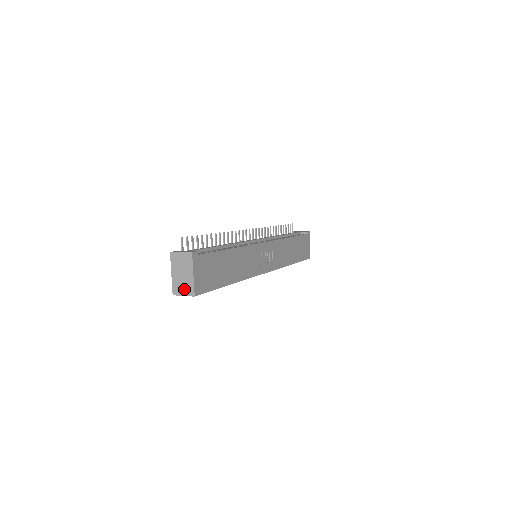
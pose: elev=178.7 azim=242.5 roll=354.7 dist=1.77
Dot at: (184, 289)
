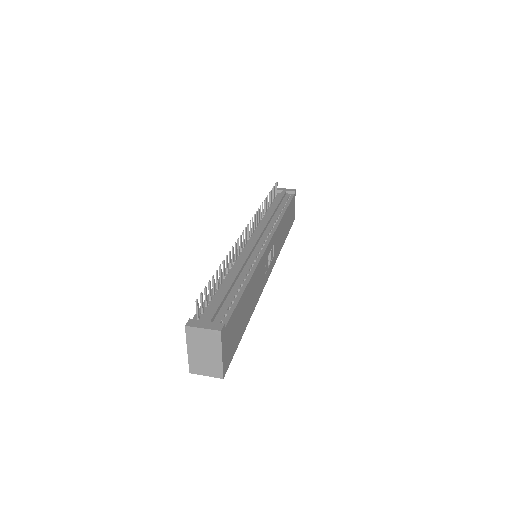
Dot at: (207, 369)
